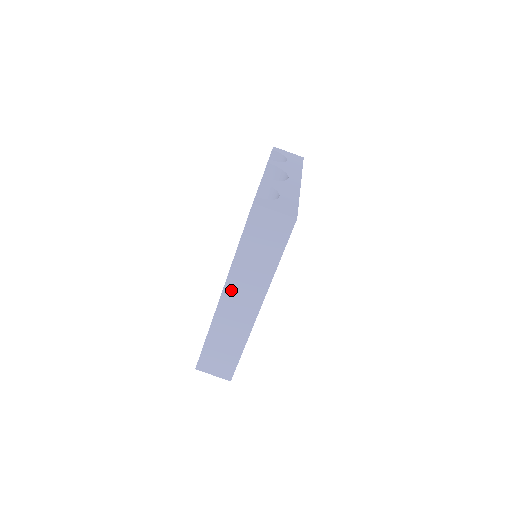
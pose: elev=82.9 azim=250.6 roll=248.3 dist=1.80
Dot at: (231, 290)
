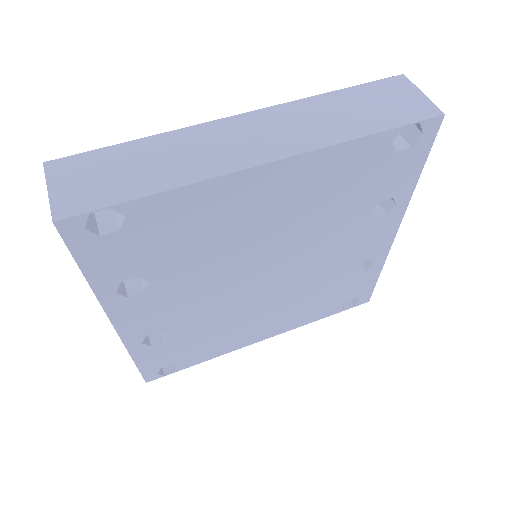
Dot at: (262, 118)
